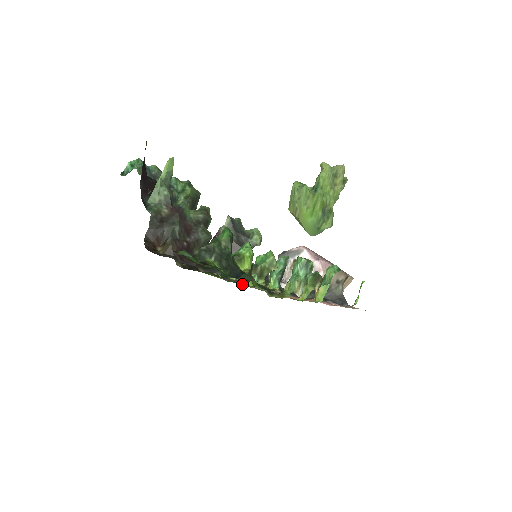
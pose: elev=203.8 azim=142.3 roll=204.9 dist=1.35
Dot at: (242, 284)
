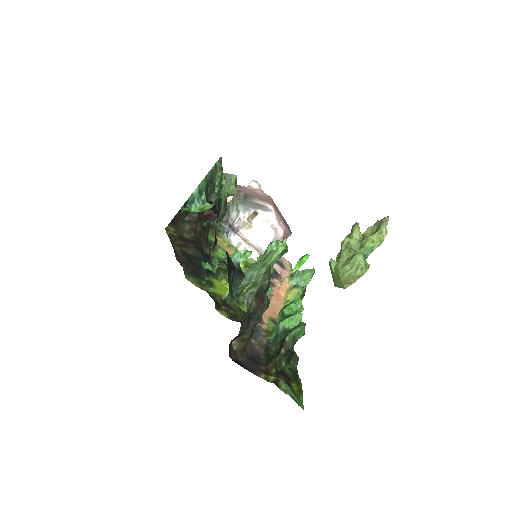
Dot at: occluded
